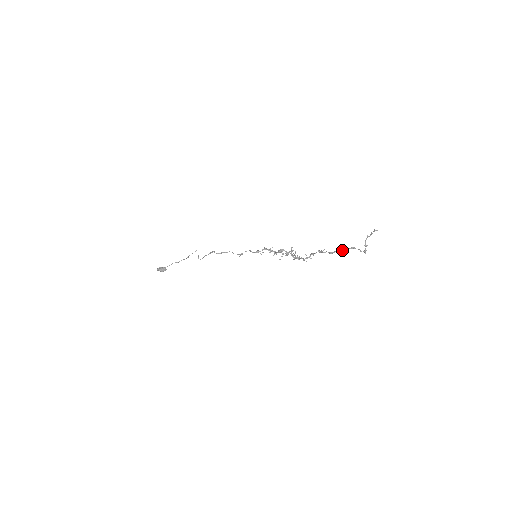
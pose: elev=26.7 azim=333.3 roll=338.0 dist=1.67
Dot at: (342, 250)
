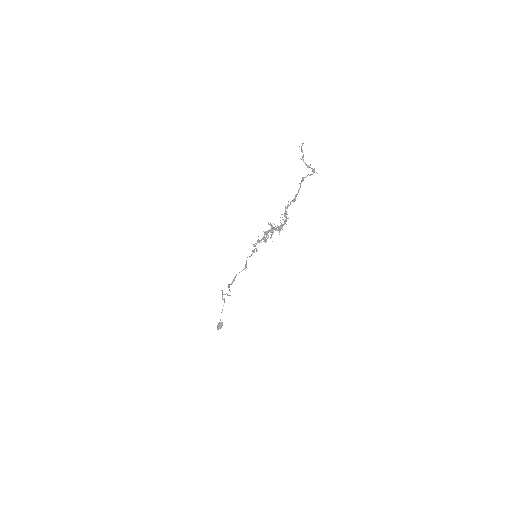
Dot at: (299, 189)
